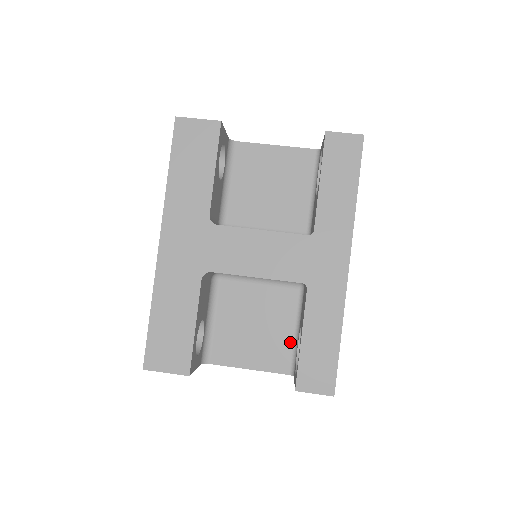
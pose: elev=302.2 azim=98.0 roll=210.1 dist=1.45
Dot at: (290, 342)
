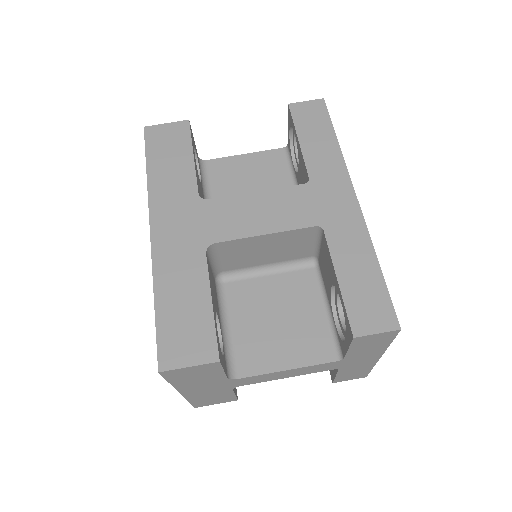
Dot at: (324, 324)
